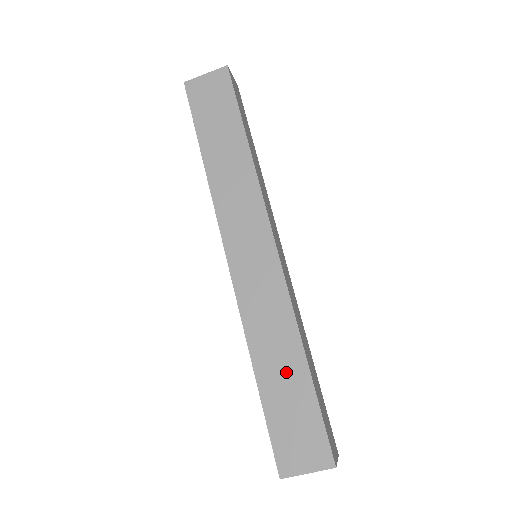
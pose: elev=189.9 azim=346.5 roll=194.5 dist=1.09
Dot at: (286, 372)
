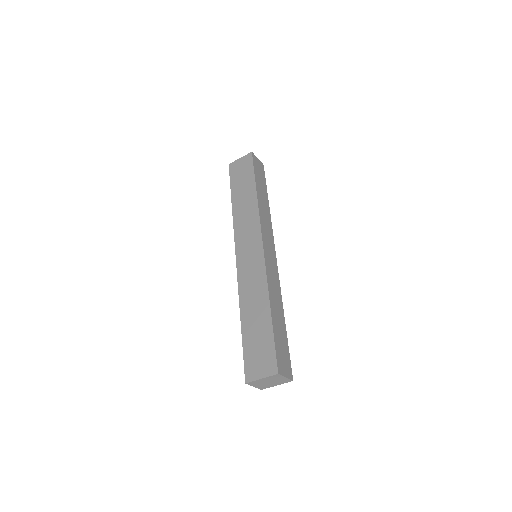
Dot at: (258, 317)
